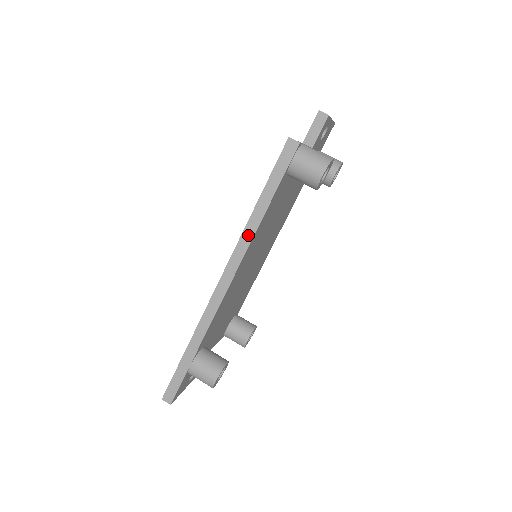
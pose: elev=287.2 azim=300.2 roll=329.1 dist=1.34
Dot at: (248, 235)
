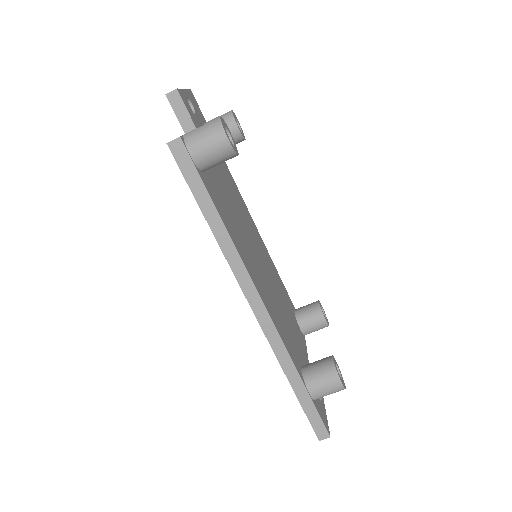
Dot at: (230, 252)
